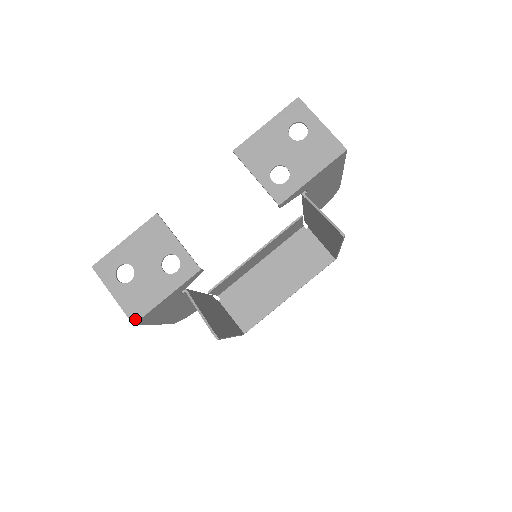
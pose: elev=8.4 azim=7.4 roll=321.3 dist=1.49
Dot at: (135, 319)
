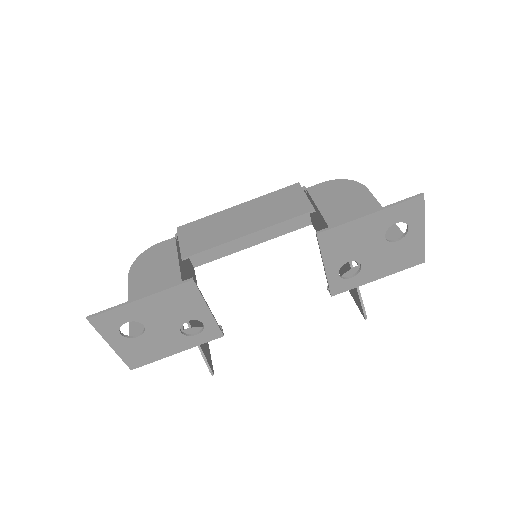
Dot at: (135, 366)
